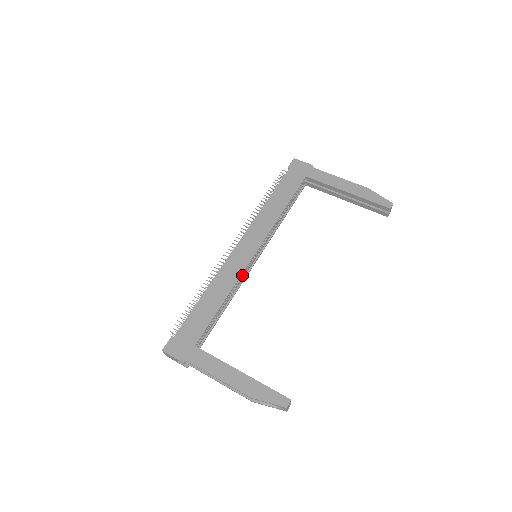
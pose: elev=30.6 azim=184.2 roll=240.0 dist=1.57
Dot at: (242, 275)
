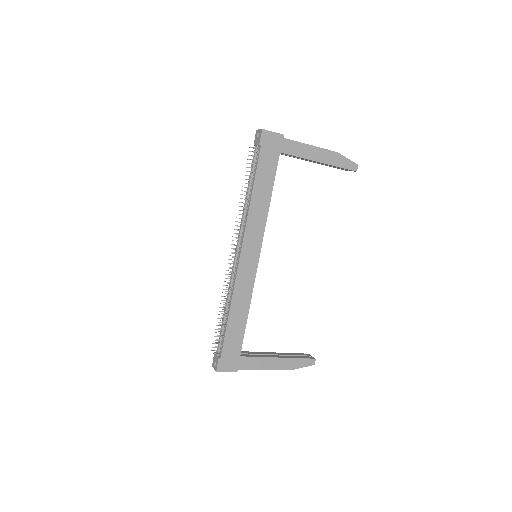
Dot at: occluded
